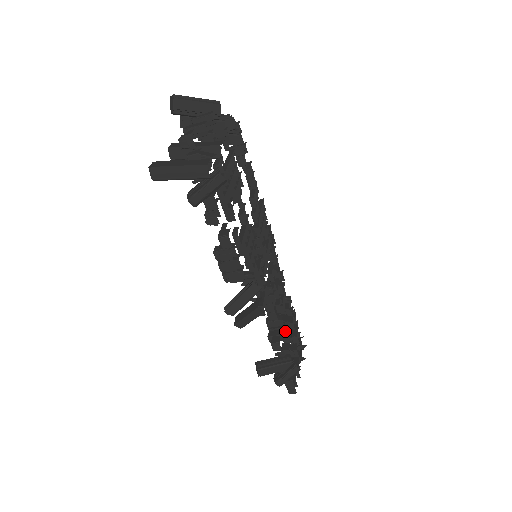
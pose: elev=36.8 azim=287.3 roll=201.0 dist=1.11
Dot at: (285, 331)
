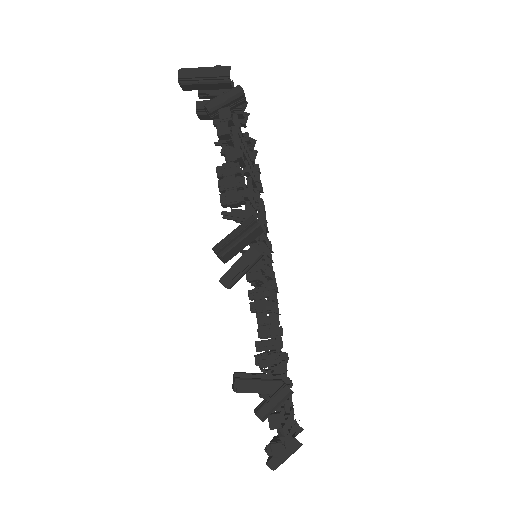
Dot at: (277, 358)
